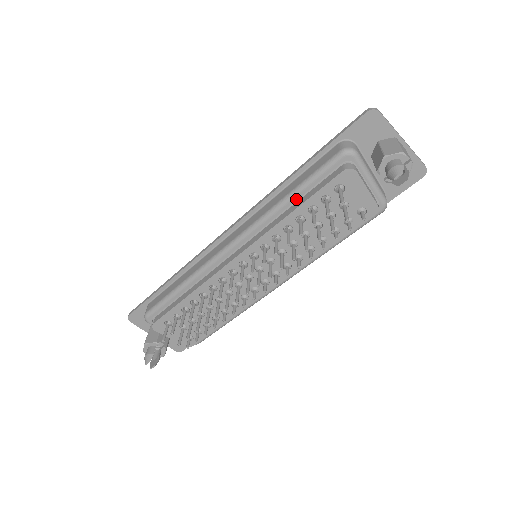
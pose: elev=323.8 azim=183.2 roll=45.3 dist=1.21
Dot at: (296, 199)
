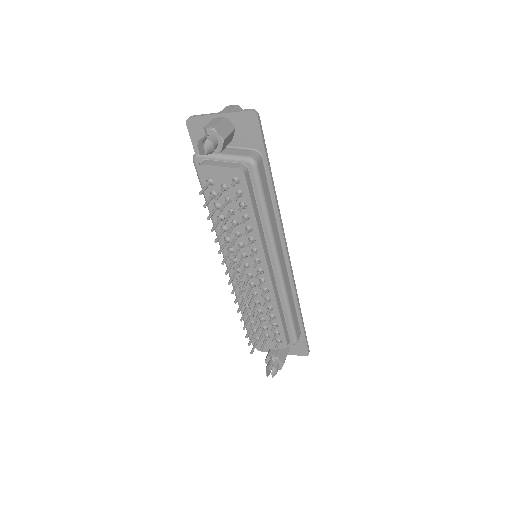
Dot at: occluded
